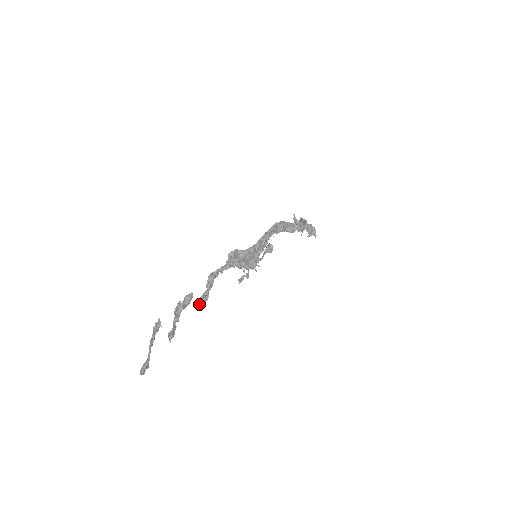
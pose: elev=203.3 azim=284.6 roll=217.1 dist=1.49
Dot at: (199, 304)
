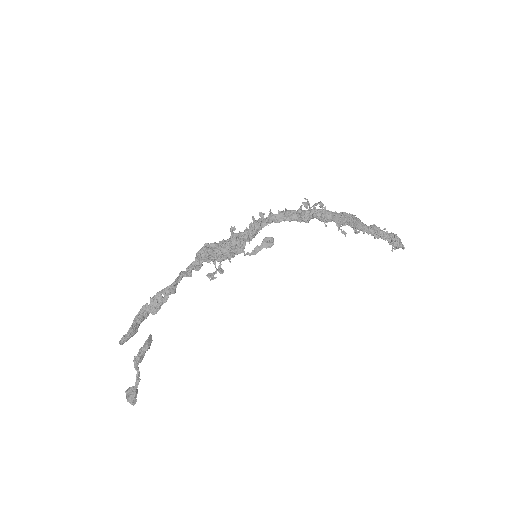
Dot at: (155, 301)
